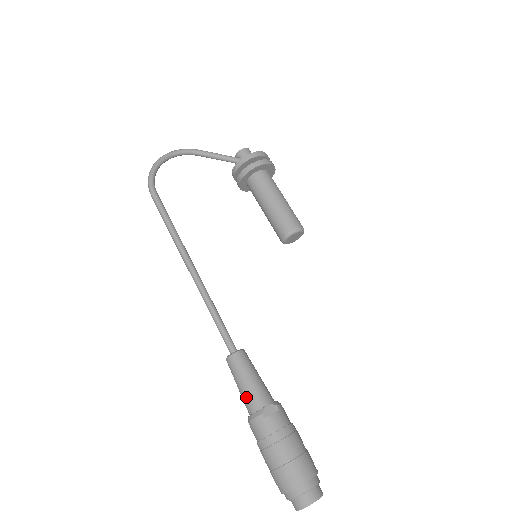
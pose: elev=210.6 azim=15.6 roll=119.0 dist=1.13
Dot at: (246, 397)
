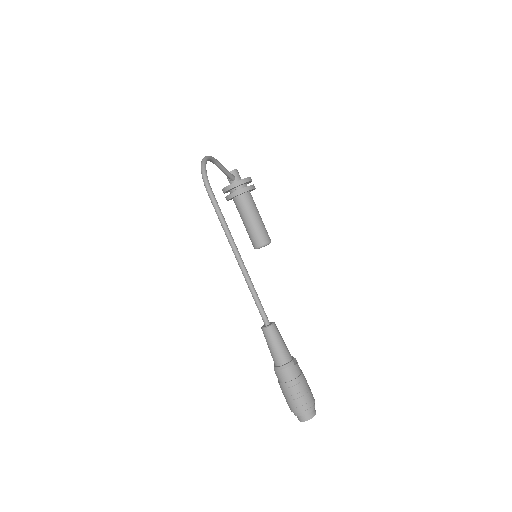
Dot at: (281, 353)
